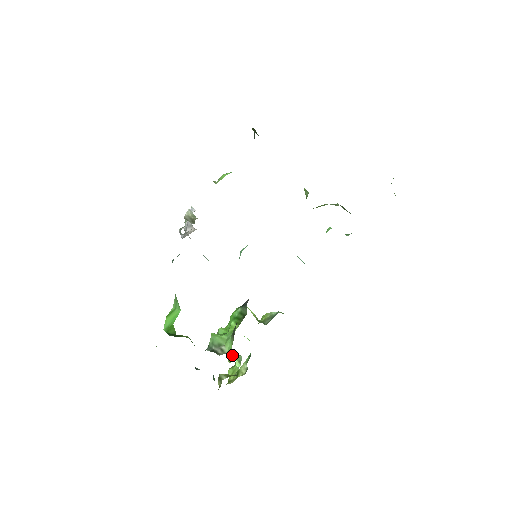
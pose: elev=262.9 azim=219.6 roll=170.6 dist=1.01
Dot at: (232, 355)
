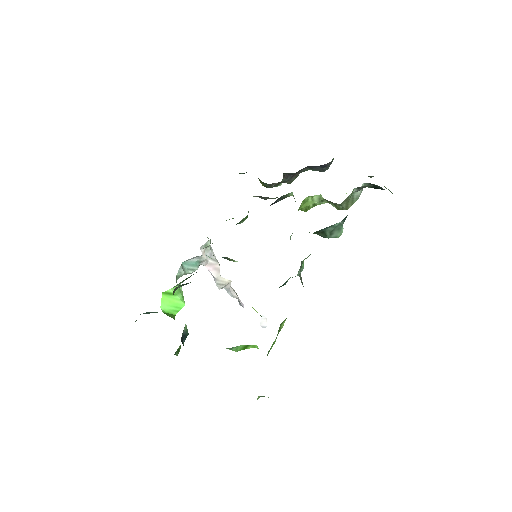
Dot at: occluded
